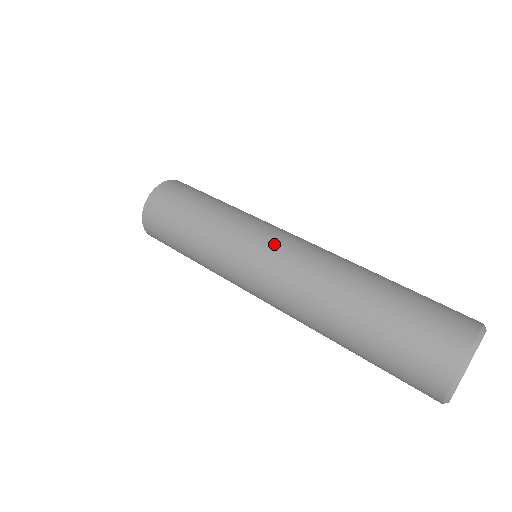
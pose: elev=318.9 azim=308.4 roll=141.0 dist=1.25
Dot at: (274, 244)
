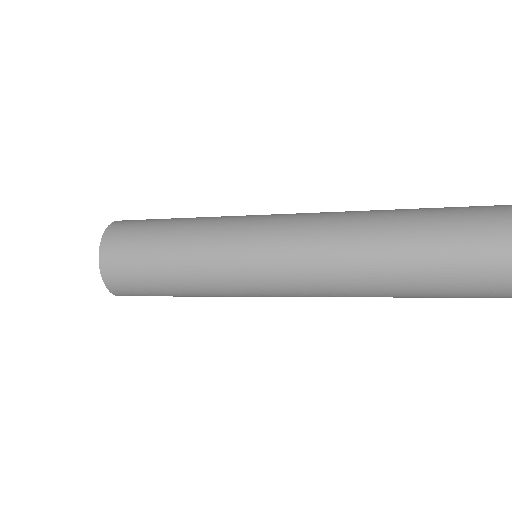
Dot at: (280, 229)
